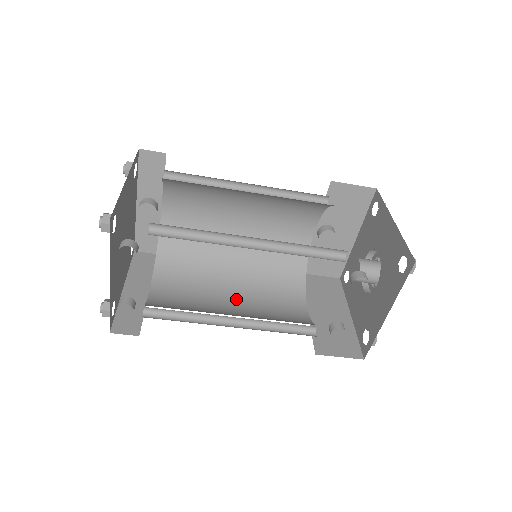
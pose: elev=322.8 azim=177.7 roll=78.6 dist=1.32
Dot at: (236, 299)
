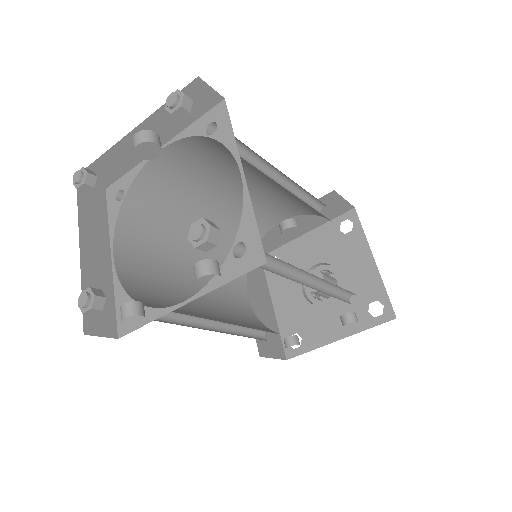
Dot at: (197, 281)
